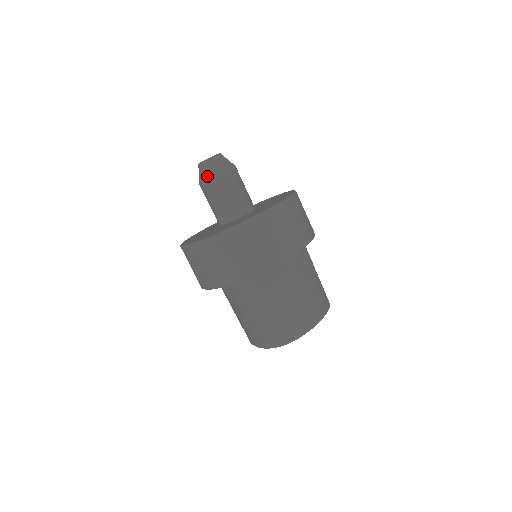
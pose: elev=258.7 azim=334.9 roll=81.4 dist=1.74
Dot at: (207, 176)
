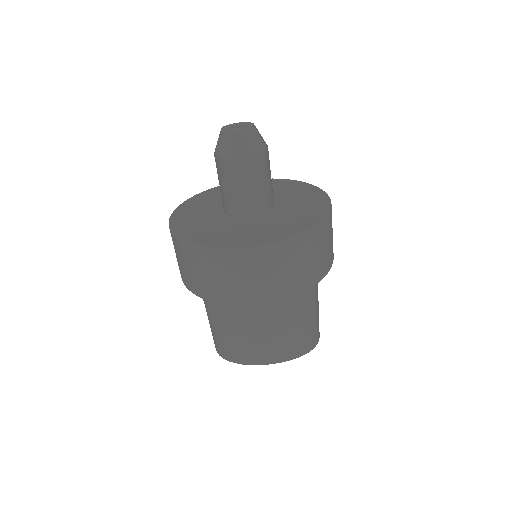
Dot at: (215, 152)
